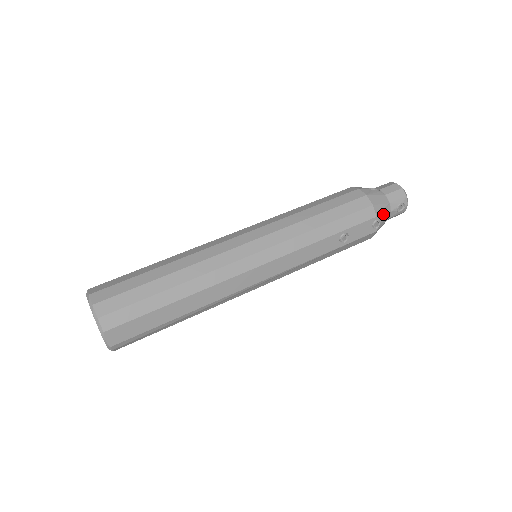
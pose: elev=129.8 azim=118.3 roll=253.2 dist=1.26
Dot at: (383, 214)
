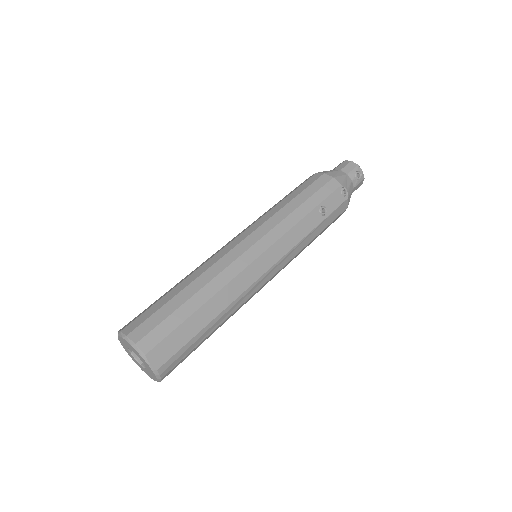
Dot at: (346, 183)
